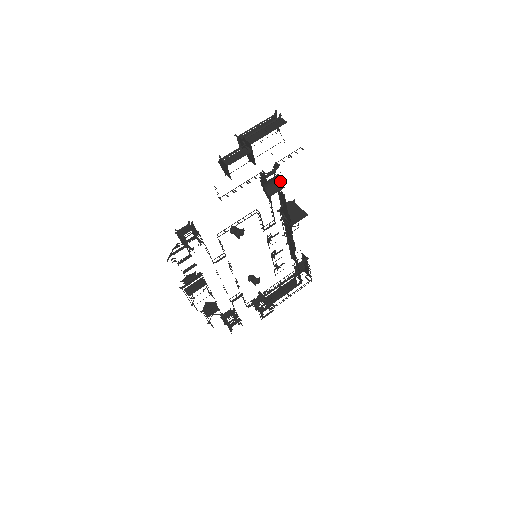
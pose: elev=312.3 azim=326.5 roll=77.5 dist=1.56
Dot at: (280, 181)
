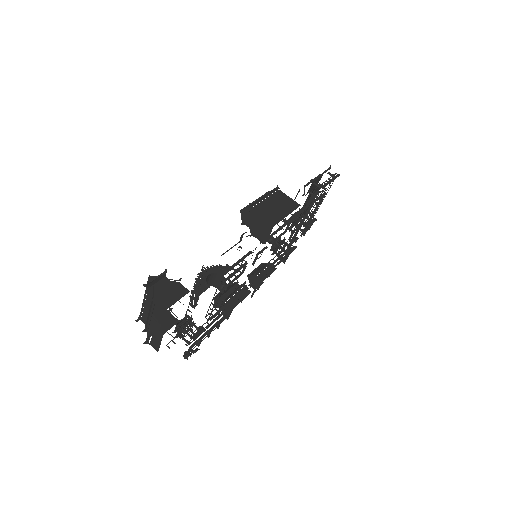
Dot at: (214, 273)
